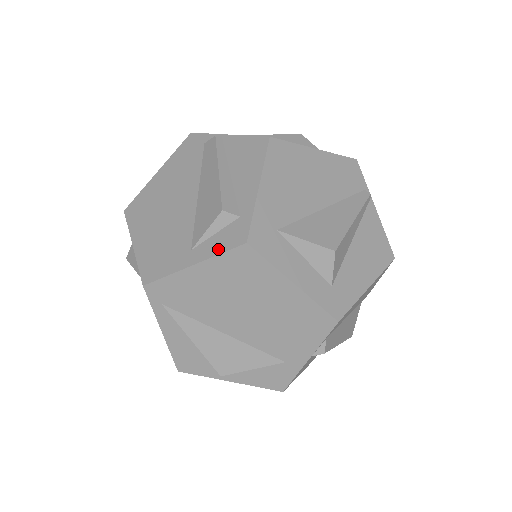
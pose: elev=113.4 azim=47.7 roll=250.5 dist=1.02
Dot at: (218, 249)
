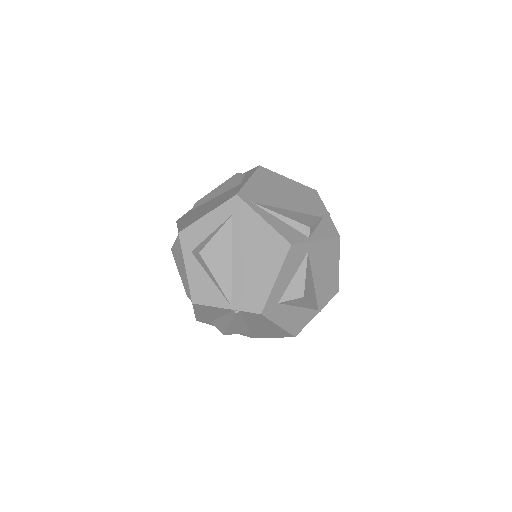
Dot at: (252, 173)
